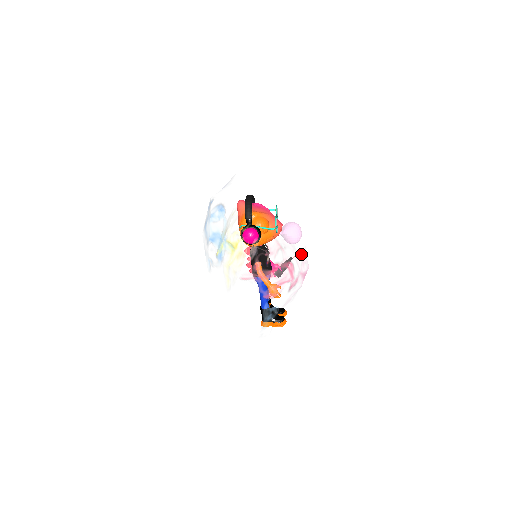
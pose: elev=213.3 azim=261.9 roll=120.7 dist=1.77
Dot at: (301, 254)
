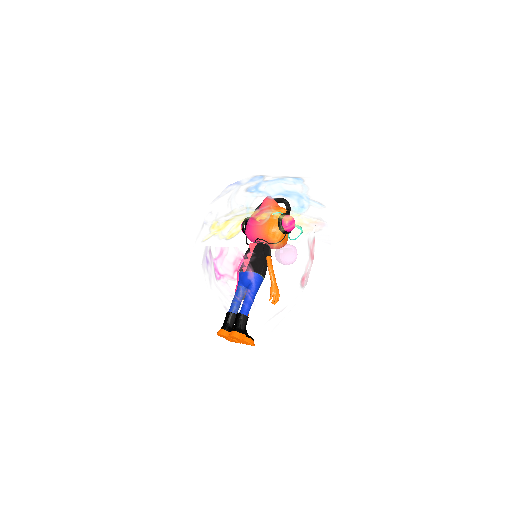
Dot at: occluded
